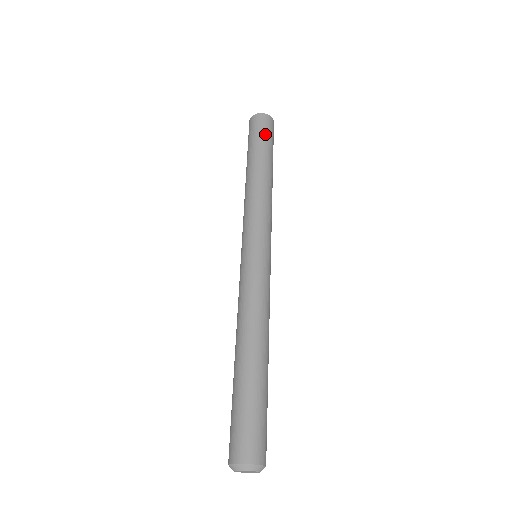
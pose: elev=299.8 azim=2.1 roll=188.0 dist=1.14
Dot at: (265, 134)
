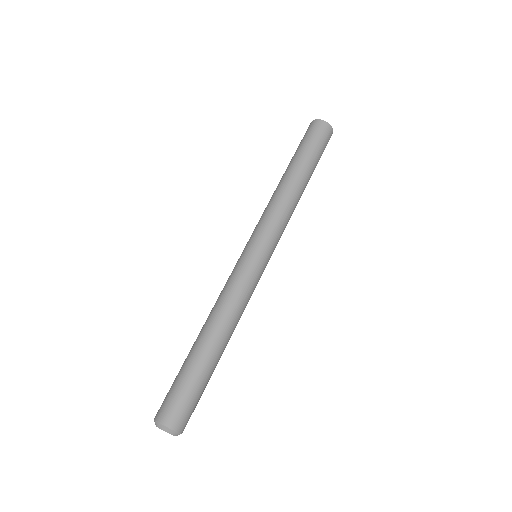
Dot at: (323, 151)
